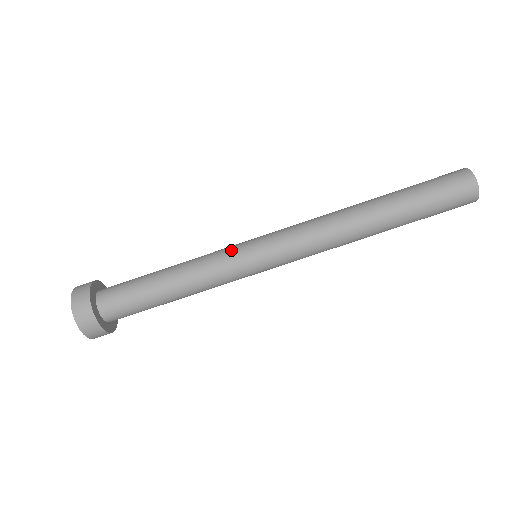
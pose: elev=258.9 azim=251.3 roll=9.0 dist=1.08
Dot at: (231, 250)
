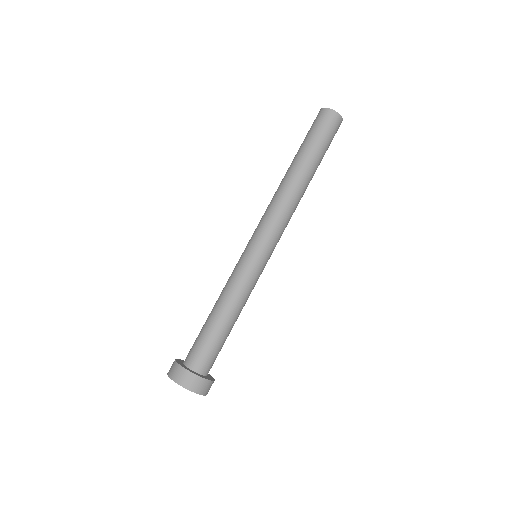
Dot at: occluded
